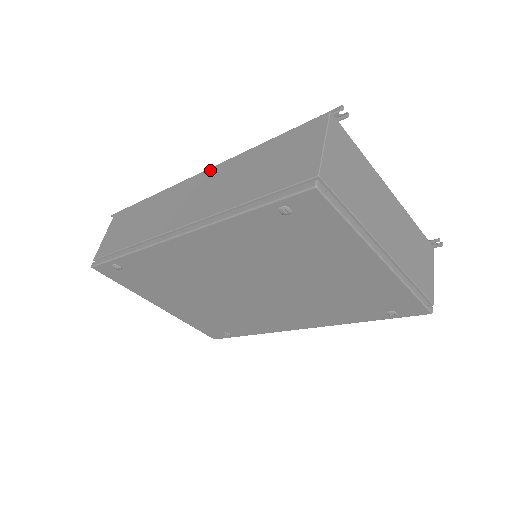
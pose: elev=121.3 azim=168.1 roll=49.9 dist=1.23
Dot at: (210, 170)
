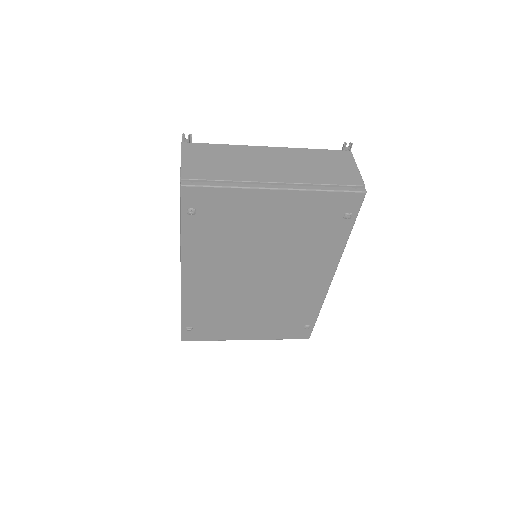
Dot at: occluded
